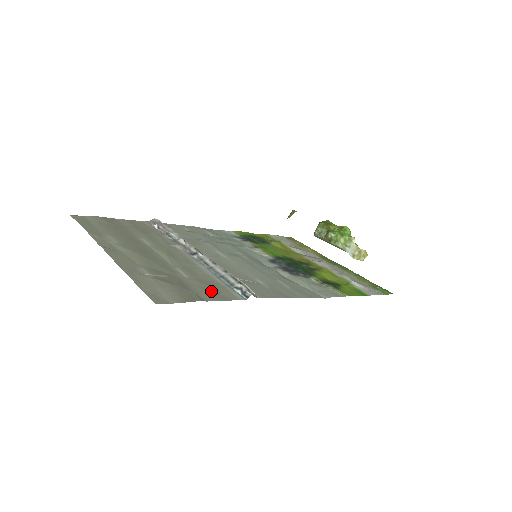
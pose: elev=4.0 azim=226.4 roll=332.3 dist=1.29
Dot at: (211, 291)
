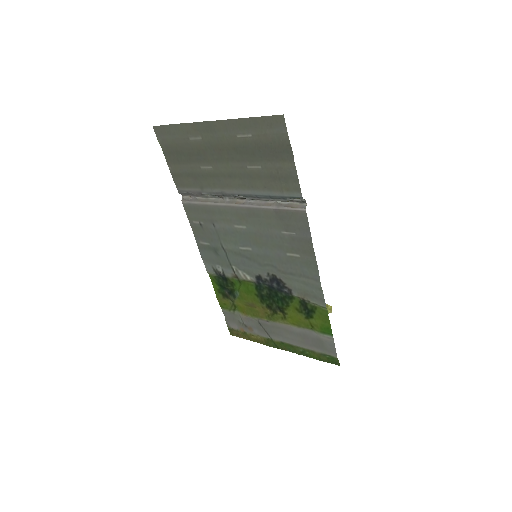
Dot at: (284, 175)
